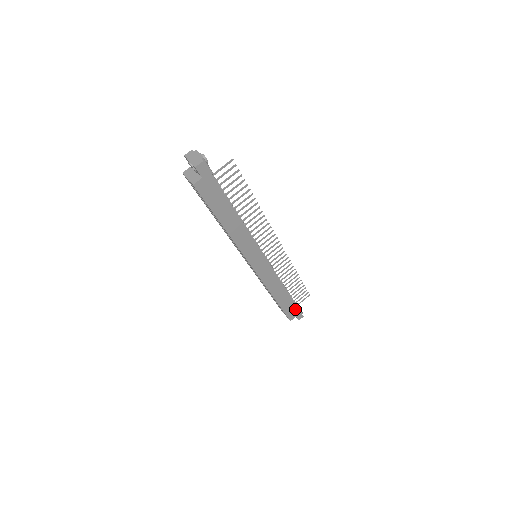
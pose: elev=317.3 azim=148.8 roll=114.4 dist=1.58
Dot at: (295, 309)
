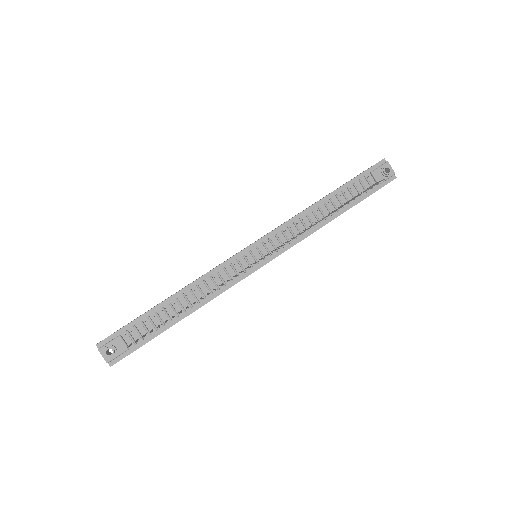
Dot at: (371, 194)
